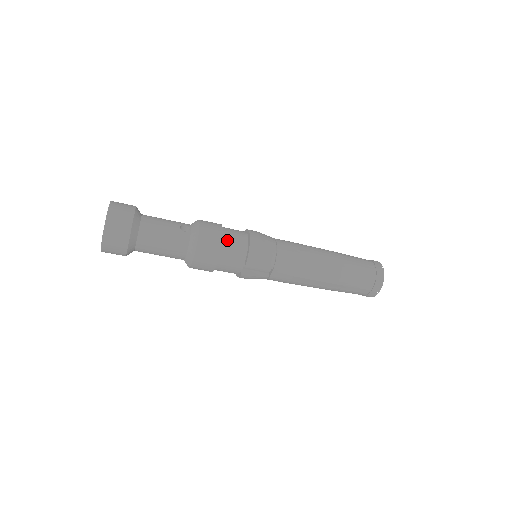
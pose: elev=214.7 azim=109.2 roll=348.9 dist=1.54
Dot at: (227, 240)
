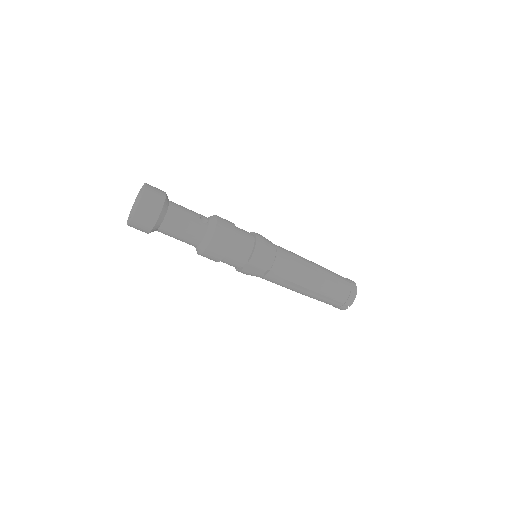
Dot at: (238, 237)
